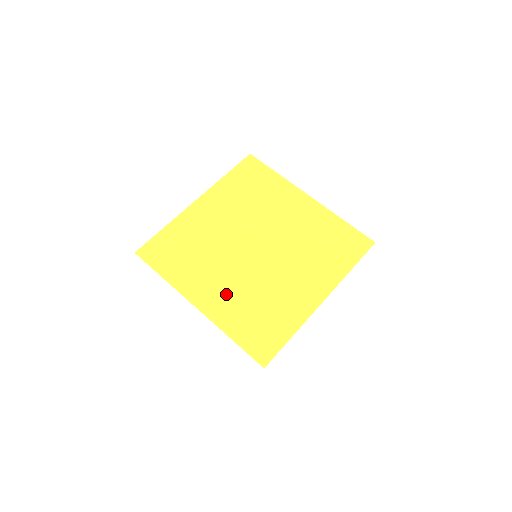
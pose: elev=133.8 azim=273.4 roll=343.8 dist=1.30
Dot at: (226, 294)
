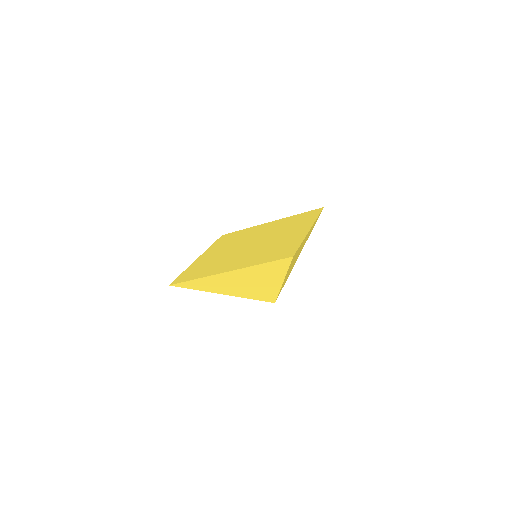
Dot at: (244, 259)
